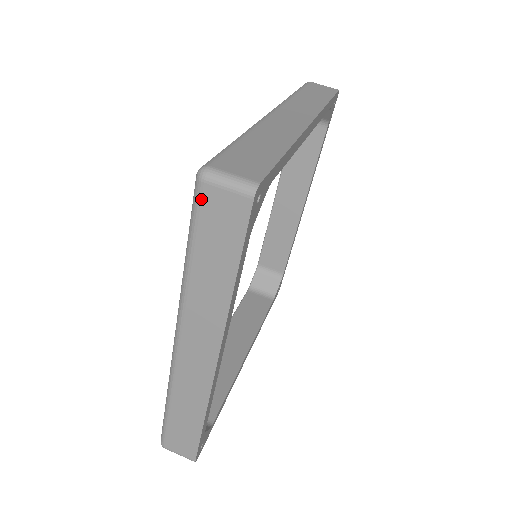
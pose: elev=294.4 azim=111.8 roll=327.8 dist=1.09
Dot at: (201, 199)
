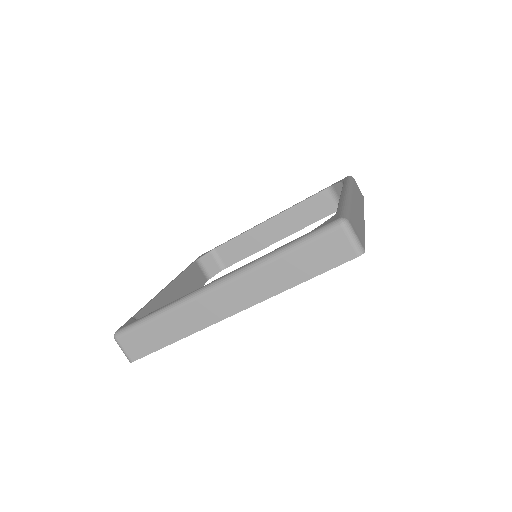
Dot at: (331, 233)
